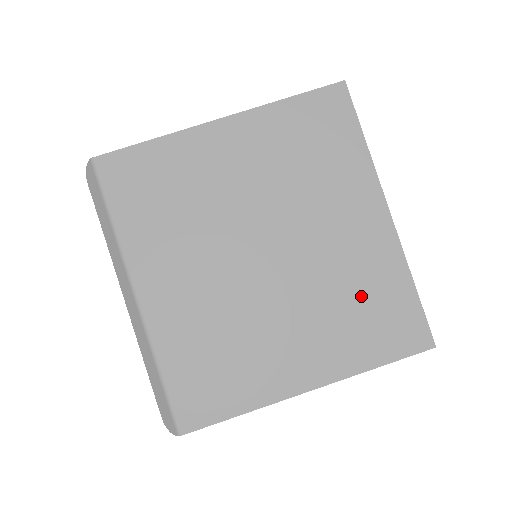
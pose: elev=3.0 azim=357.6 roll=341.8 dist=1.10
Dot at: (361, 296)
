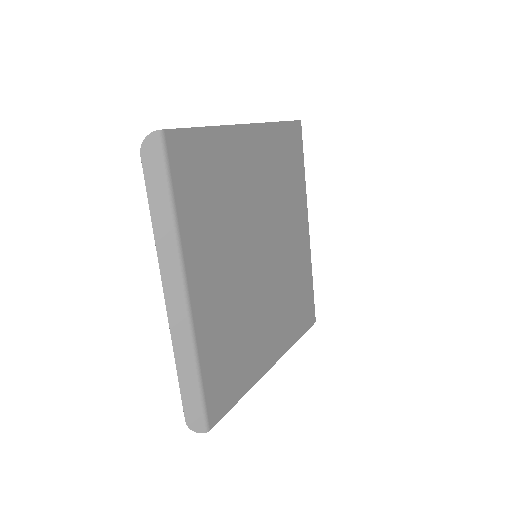
Dot at: (296, 289)
